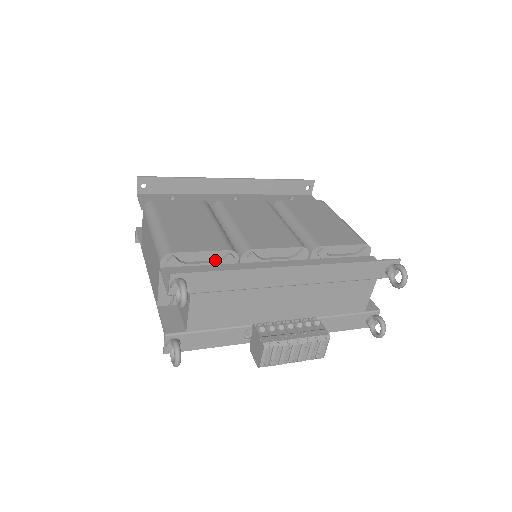
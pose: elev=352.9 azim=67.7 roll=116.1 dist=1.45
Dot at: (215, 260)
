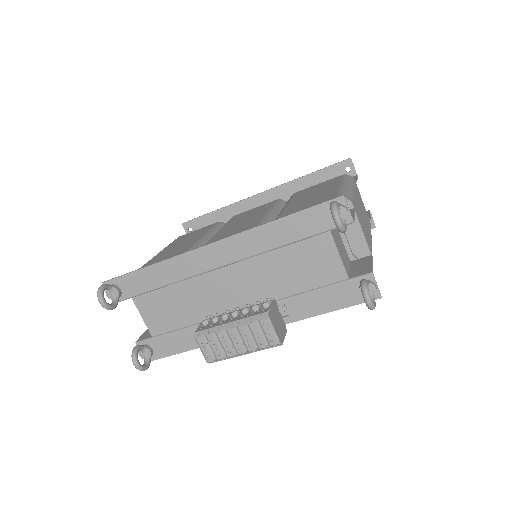
Dot at: occluded
